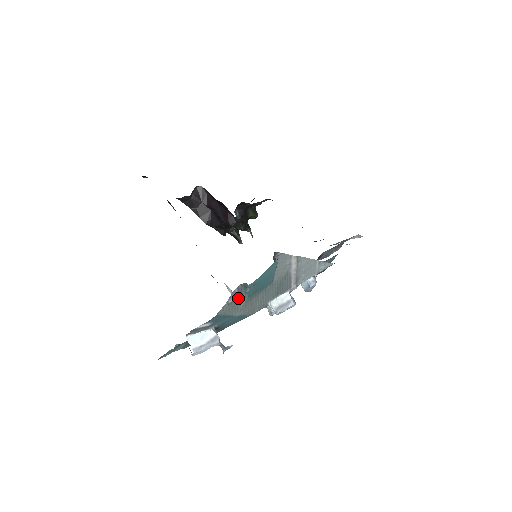
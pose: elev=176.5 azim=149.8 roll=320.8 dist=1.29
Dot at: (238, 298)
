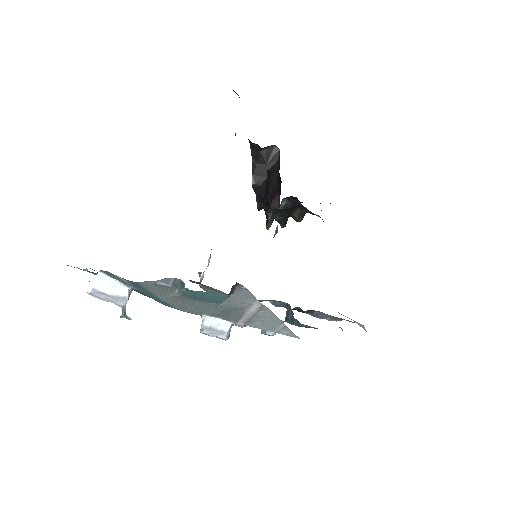
Dot at: (170, 287)
